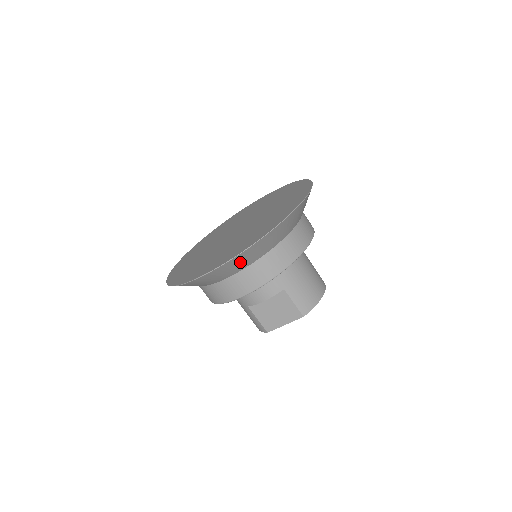
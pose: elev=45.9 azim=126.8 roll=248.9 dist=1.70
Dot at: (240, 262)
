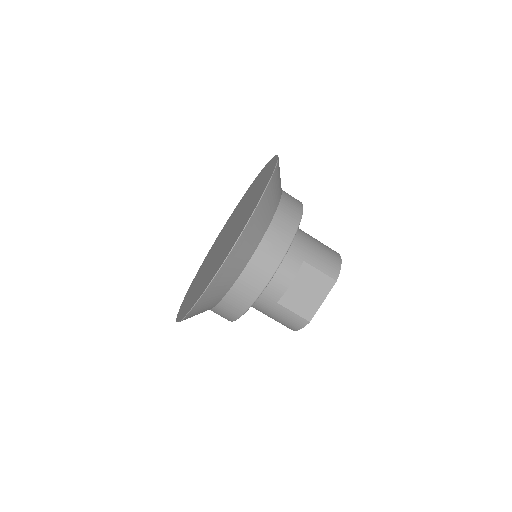
Dot at: (252, 235)
